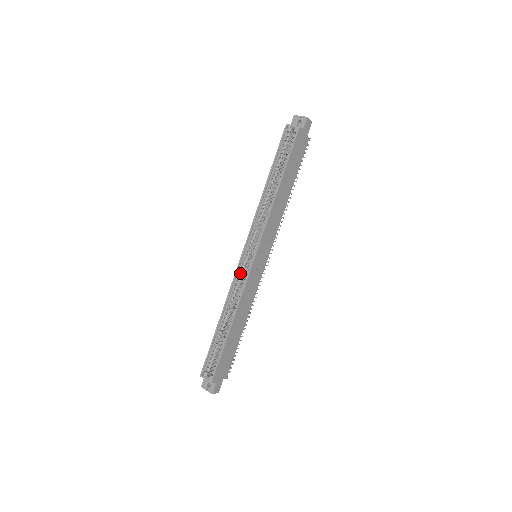
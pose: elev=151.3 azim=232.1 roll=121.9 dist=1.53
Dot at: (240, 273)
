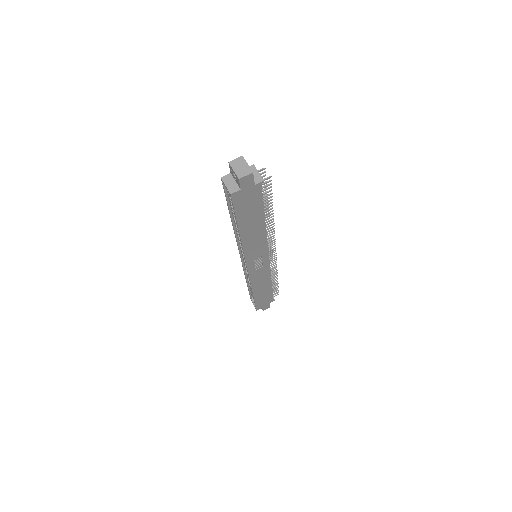
Dot at: (245, 267)
